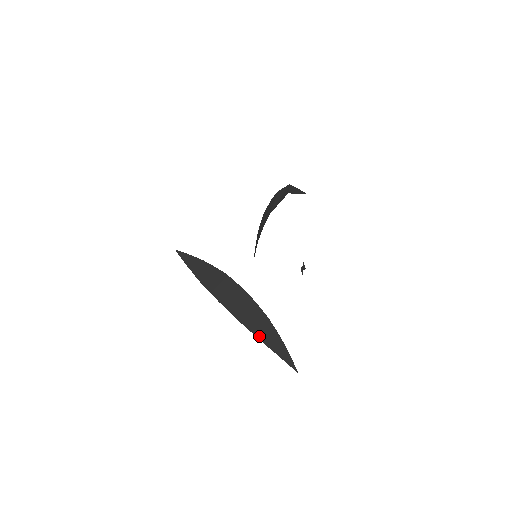
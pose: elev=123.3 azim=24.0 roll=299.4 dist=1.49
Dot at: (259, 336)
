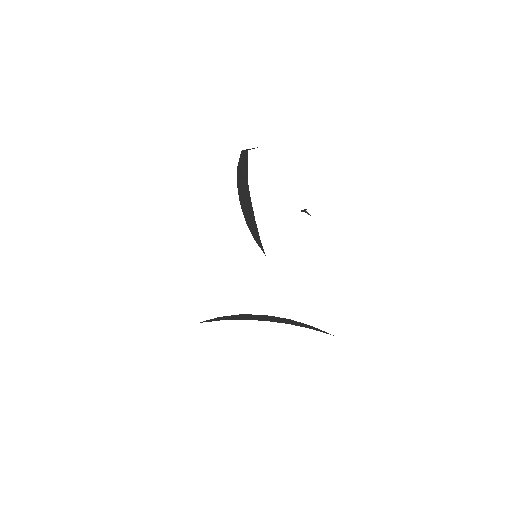
Dot at: occluded
